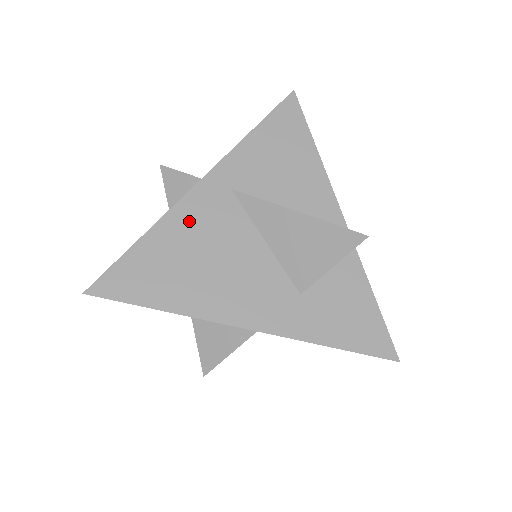
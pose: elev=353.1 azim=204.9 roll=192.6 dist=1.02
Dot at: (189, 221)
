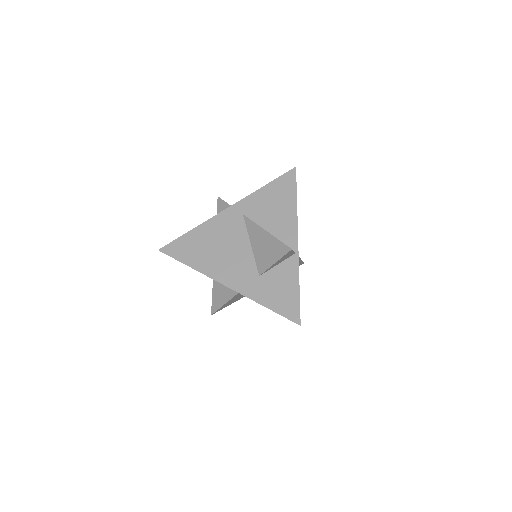
Dot at: (217, 226)
